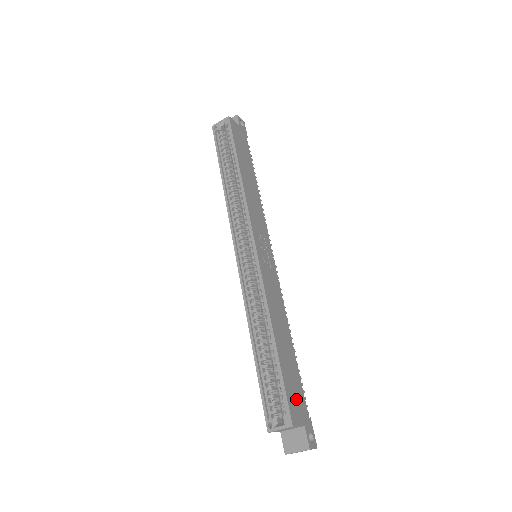
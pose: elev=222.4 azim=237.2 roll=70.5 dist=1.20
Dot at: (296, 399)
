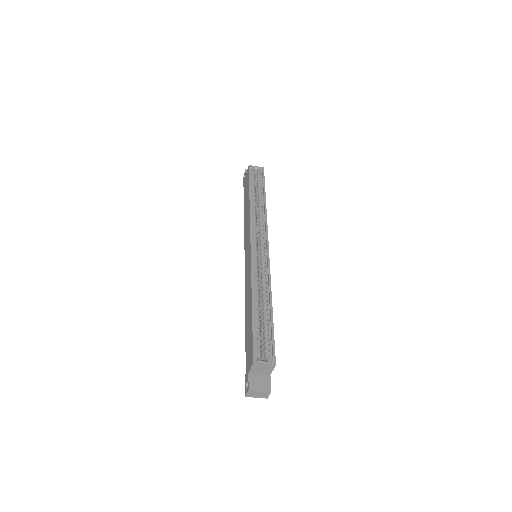
Dot at: occluded
